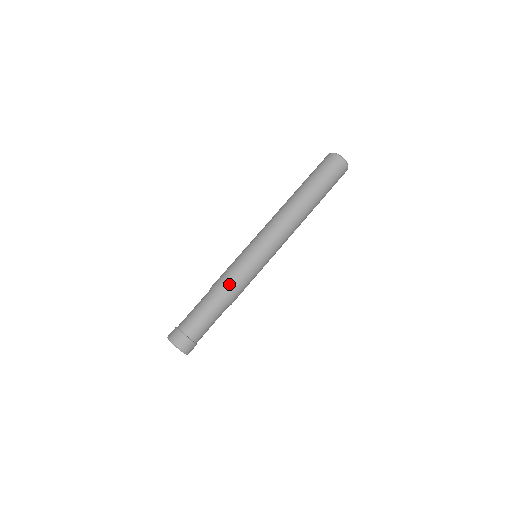
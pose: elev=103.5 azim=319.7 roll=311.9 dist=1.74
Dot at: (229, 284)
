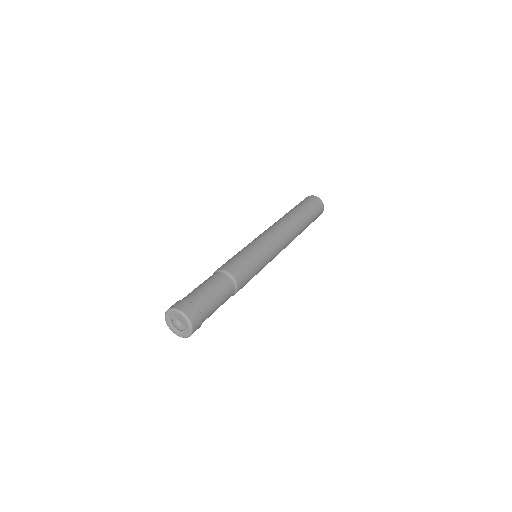
Dot at: occluded
